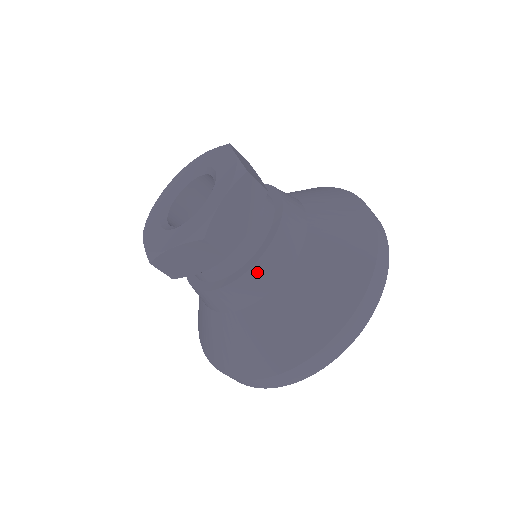
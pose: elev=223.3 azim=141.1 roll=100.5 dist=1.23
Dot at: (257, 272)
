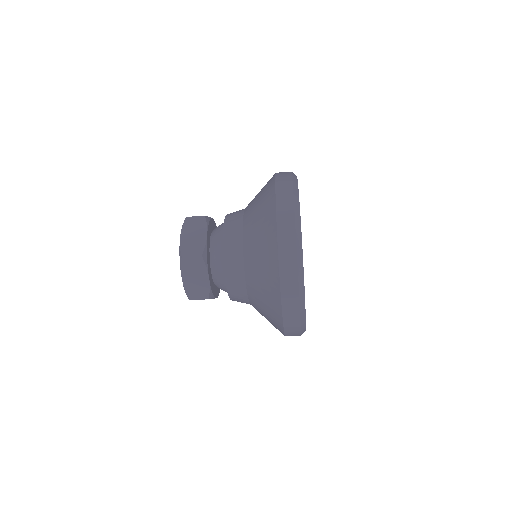
Dot at: (233, 294)
